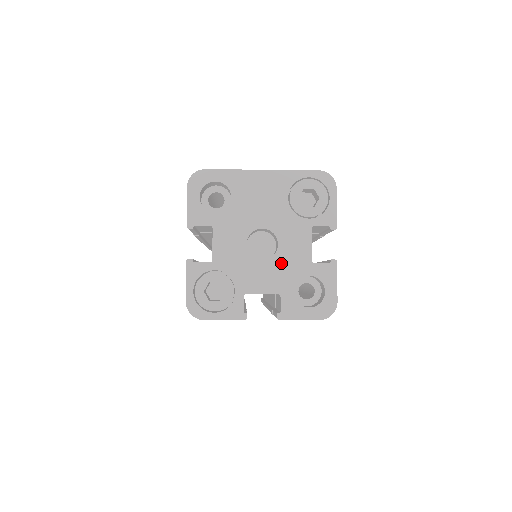
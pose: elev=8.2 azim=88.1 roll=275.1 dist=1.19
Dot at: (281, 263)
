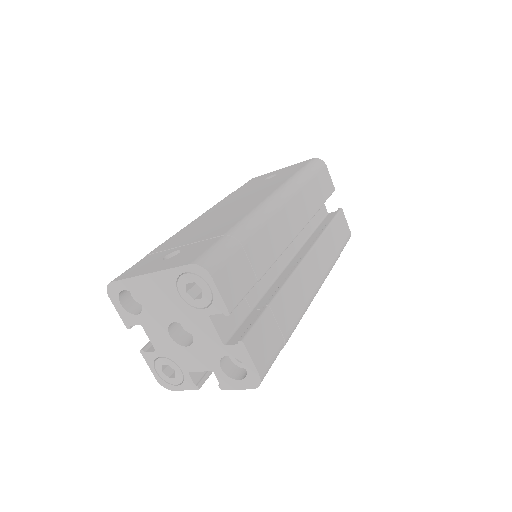
Dot at: (201, 348)
